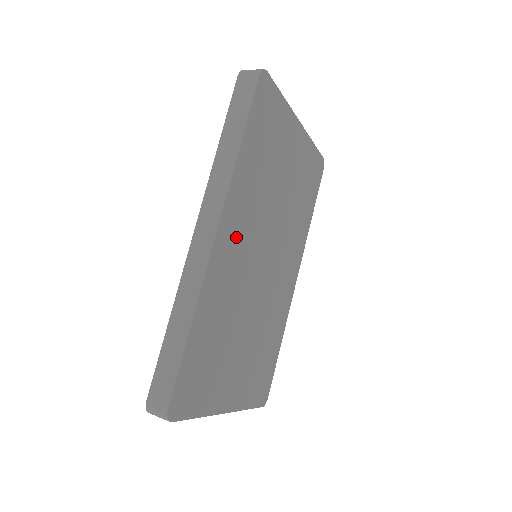
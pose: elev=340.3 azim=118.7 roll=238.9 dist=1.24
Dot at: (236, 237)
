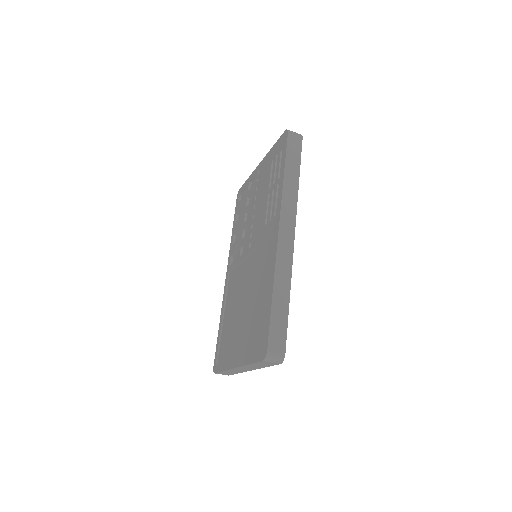
Dot at: occluded
